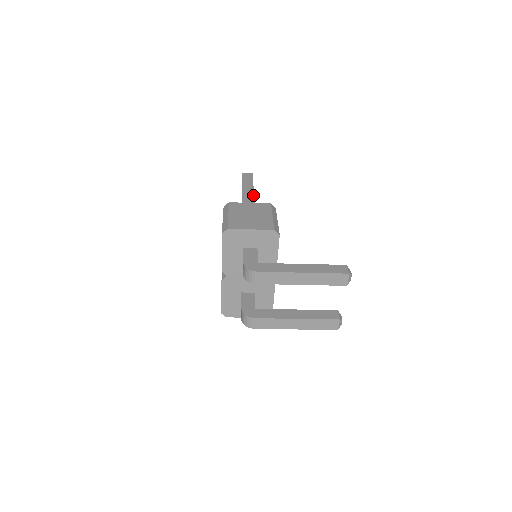
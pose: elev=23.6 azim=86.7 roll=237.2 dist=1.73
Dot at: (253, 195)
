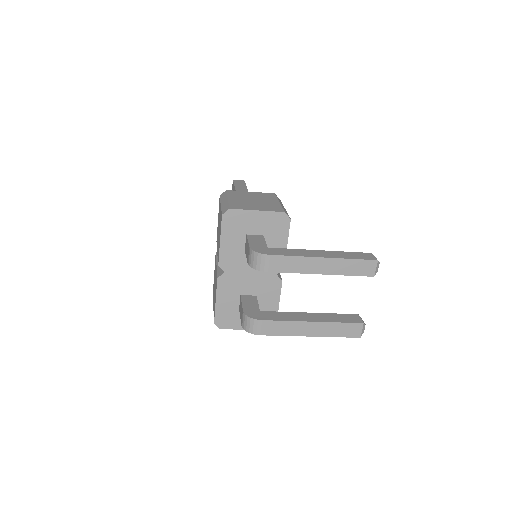
Dot at: occluded
